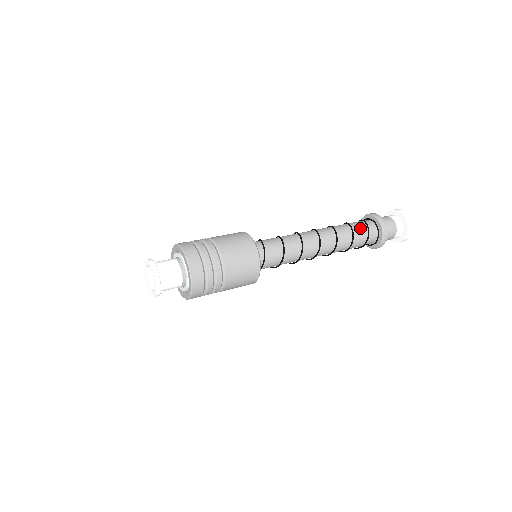
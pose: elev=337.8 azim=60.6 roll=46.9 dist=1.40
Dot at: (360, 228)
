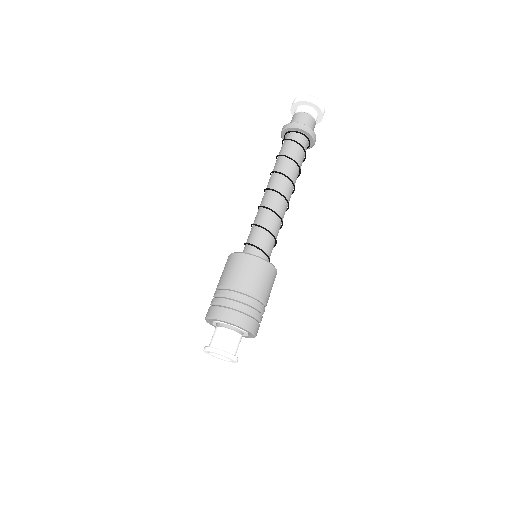
Dot at: (292, 149)
